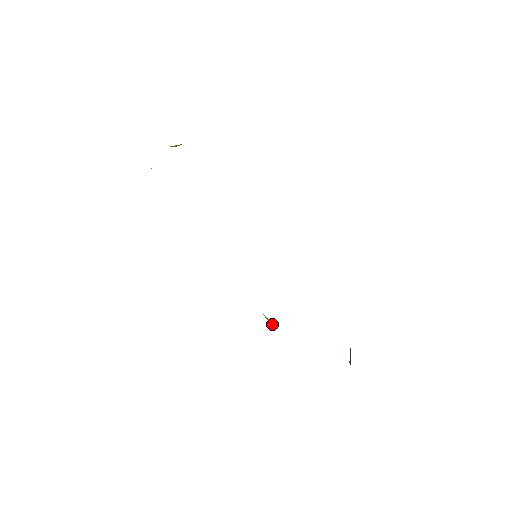
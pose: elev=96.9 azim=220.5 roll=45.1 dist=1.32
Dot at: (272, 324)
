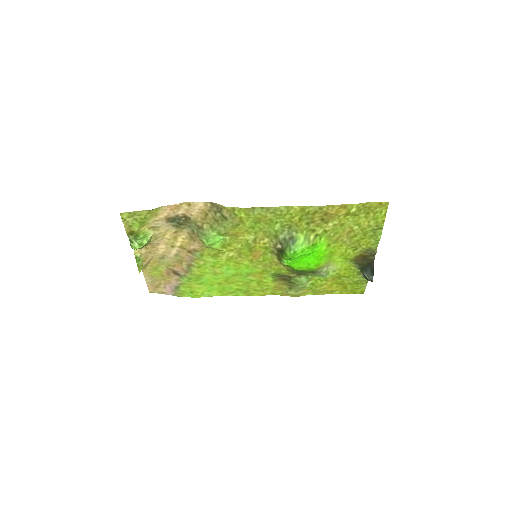
Dot at: (309, 243)
